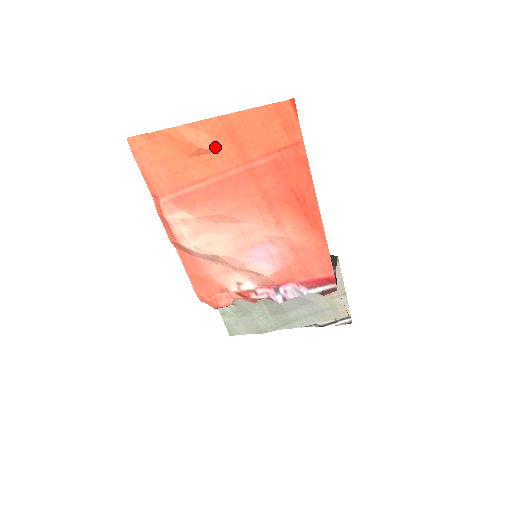
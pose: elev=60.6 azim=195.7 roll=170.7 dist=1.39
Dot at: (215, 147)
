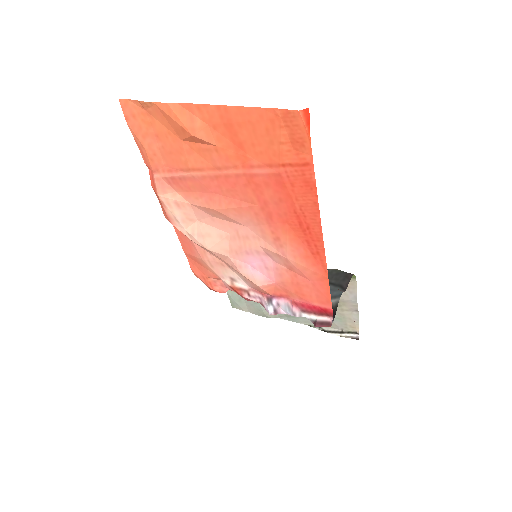
Dot at: (211, 139)
